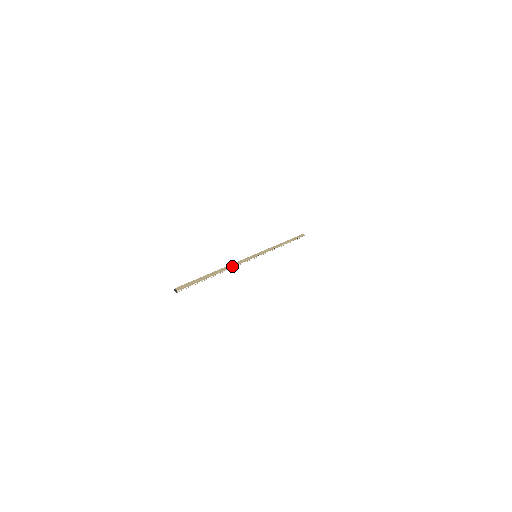
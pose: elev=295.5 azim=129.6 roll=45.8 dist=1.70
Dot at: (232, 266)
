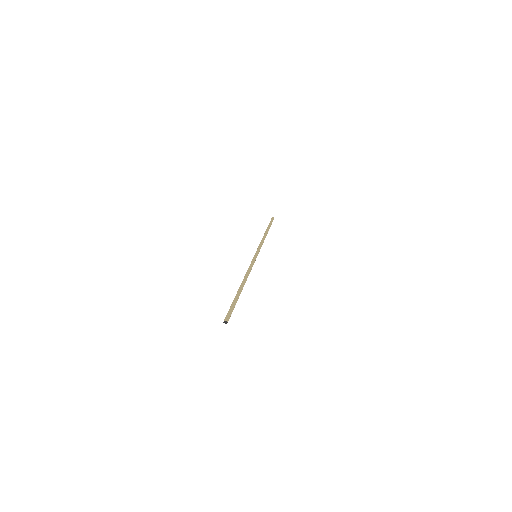
Dot at: (248, 275)
